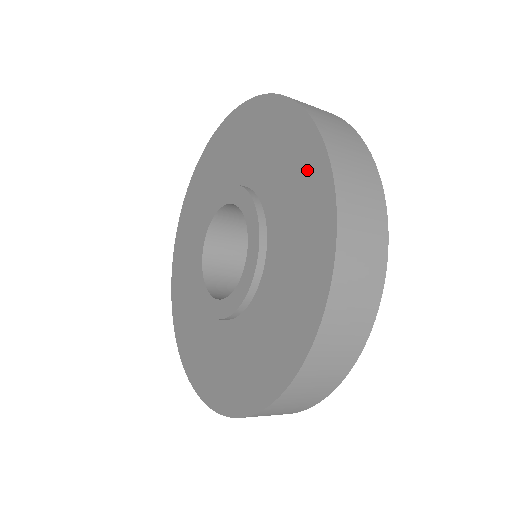
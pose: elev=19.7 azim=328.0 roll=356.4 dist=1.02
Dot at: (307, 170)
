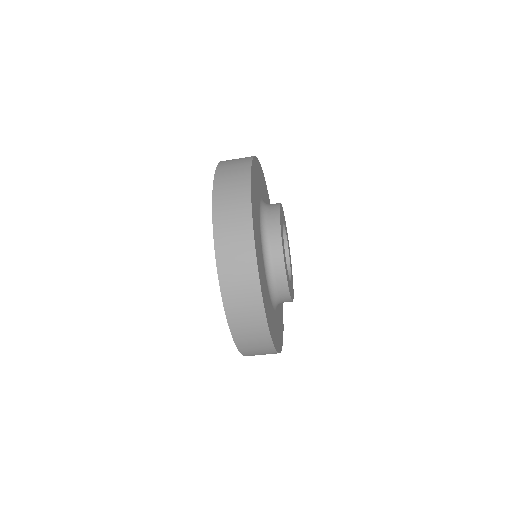
Dot at: occluded
